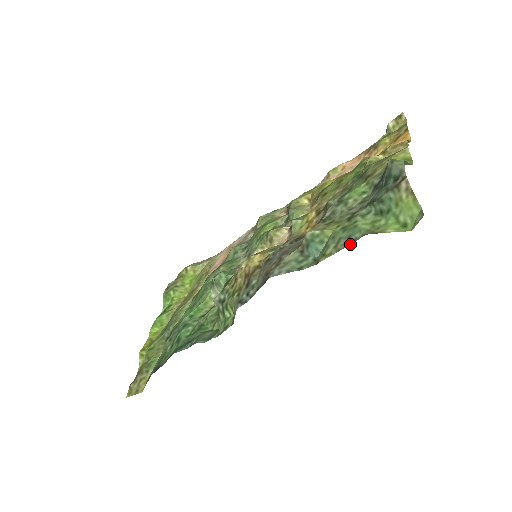
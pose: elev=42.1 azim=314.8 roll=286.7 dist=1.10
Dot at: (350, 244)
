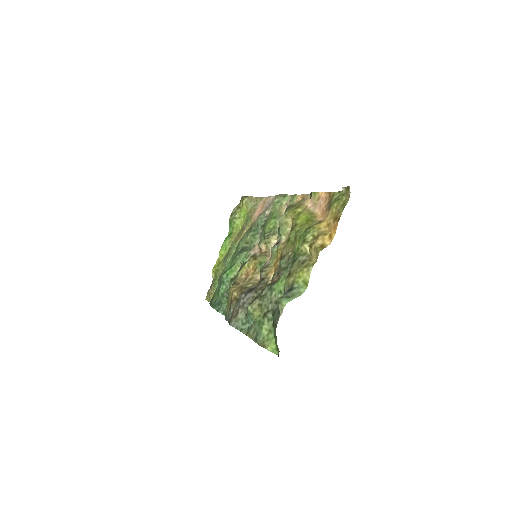
Dot at: occluded
